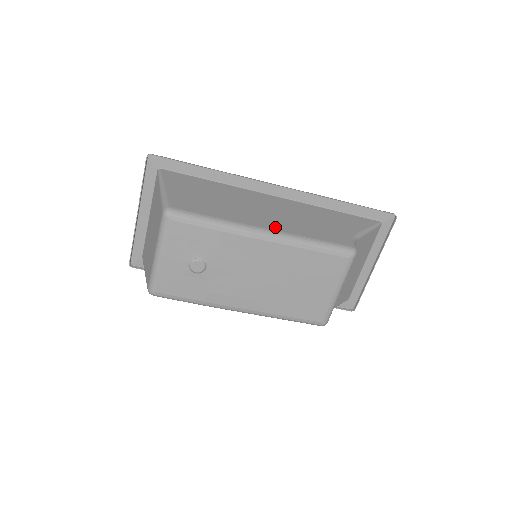
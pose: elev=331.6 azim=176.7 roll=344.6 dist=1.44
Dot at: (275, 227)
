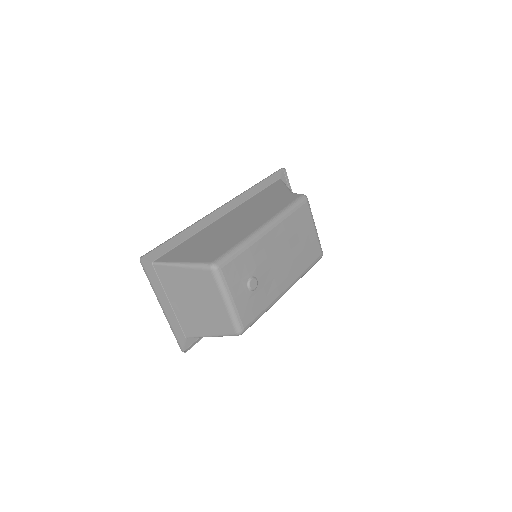
Dot at: (263, 221)
